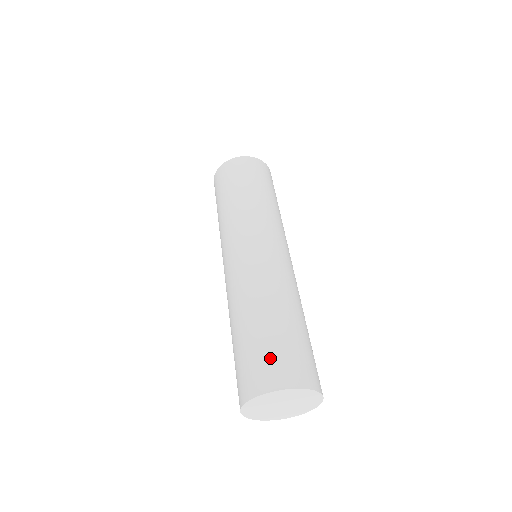
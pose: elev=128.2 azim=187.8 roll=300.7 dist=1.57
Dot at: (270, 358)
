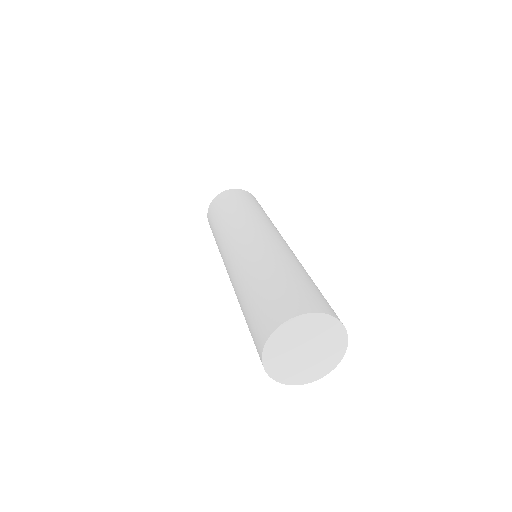
Dot at: (271, 303)
